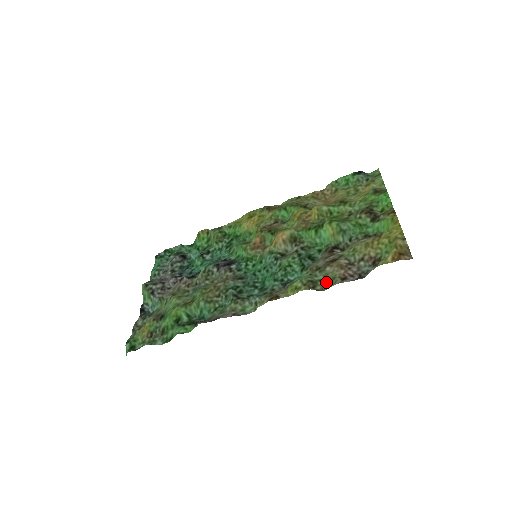
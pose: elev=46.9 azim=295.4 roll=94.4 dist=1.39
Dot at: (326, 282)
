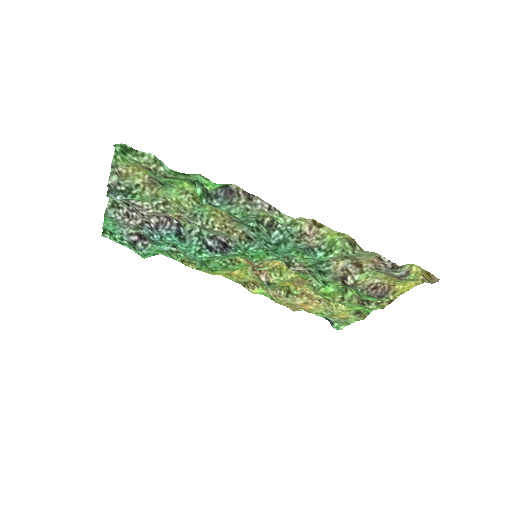
Dot at: (363, 253)
